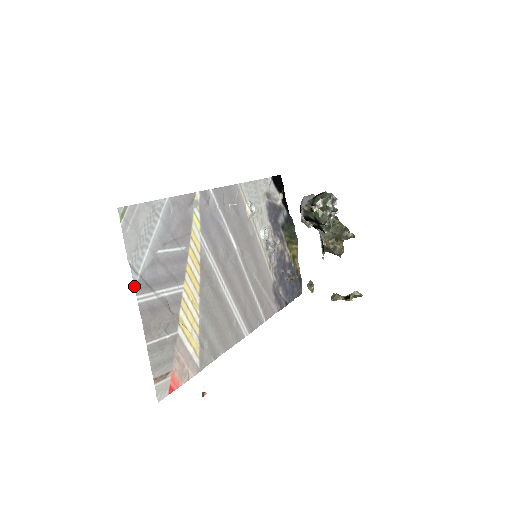
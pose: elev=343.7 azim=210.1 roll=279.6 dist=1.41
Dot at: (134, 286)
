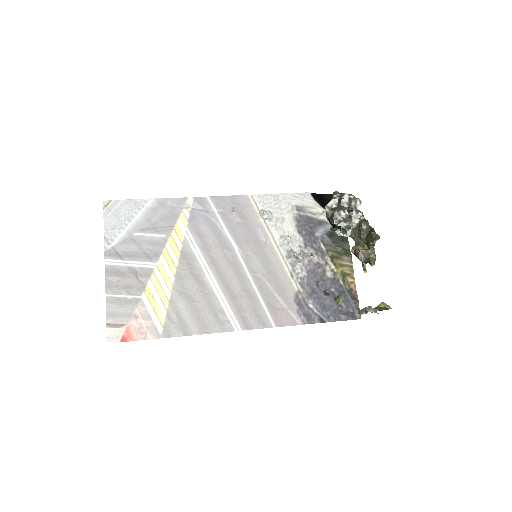
Dot at: (104, 252)
